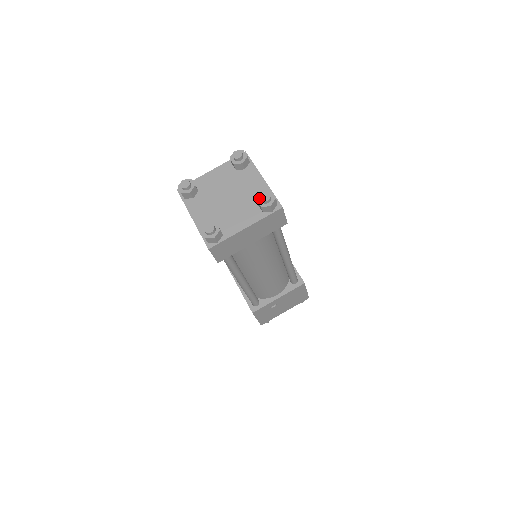
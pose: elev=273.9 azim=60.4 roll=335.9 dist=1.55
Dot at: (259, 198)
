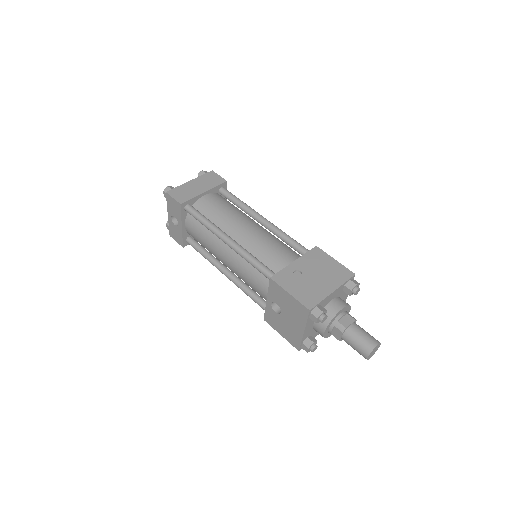
Dot at: occluded
